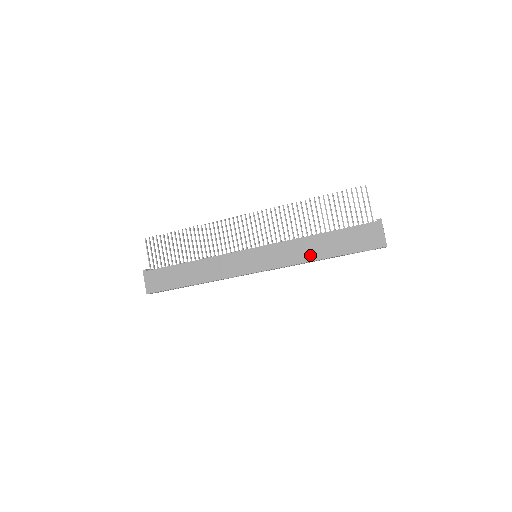
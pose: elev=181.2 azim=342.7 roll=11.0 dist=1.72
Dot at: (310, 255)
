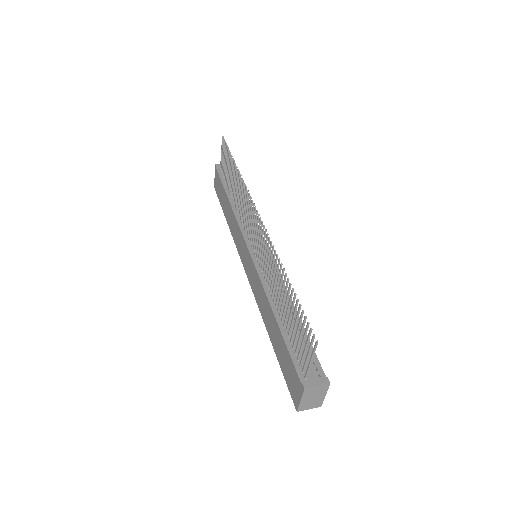
Dot at: (265, 318)
